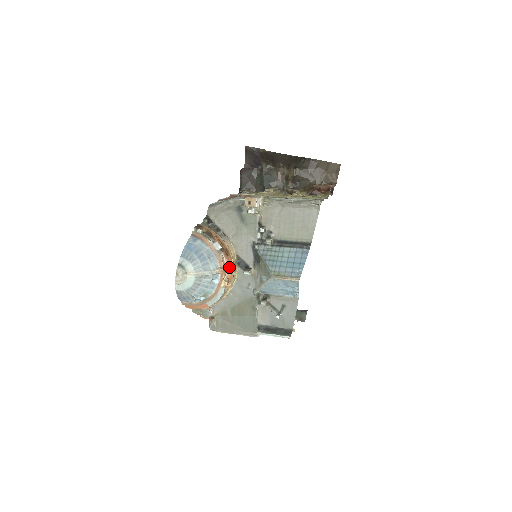
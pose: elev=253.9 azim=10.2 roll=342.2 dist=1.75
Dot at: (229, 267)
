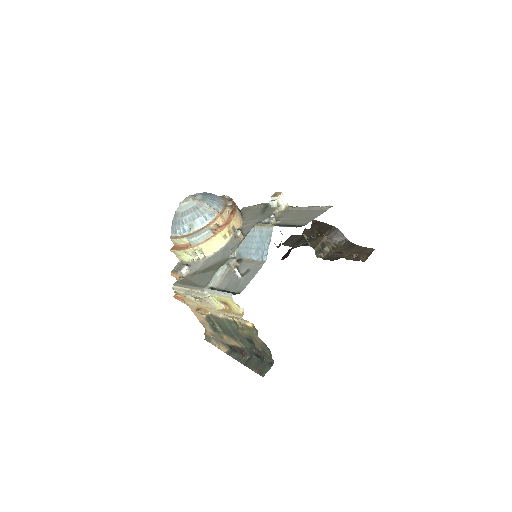
Dot at: (227, 222)
